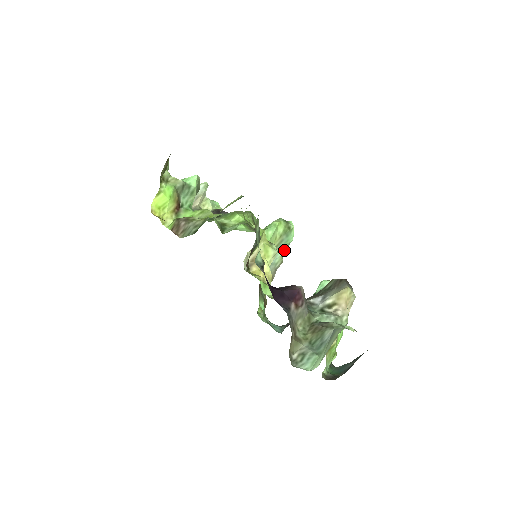
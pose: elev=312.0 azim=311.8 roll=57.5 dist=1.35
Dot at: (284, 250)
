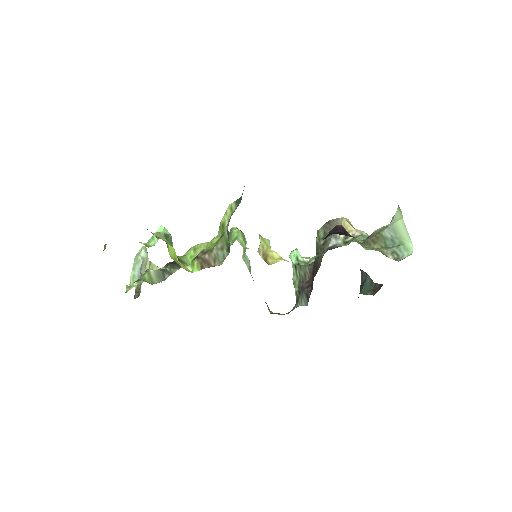
Dot at: occluded
